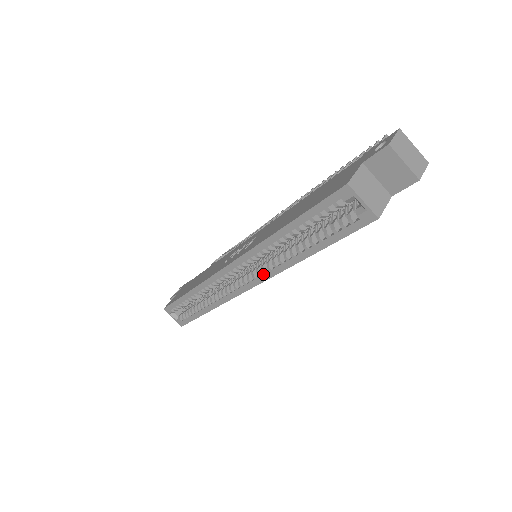
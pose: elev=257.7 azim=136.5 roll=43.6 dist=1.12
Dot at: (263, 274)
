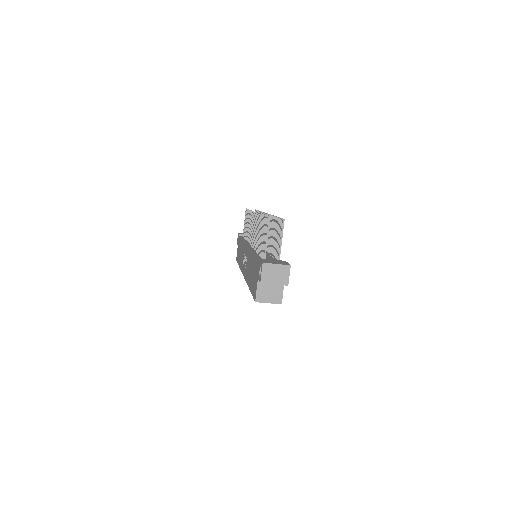
Dot at: occluded
